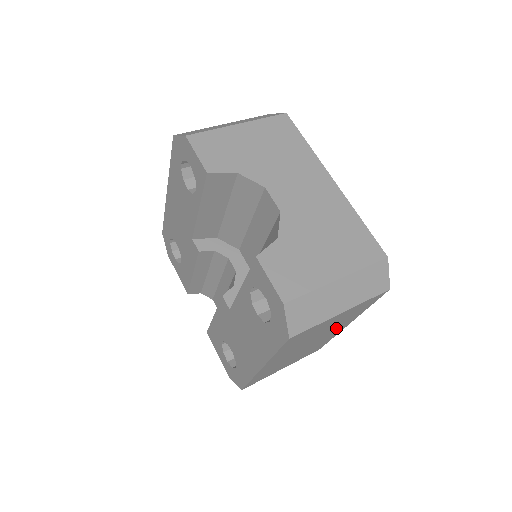
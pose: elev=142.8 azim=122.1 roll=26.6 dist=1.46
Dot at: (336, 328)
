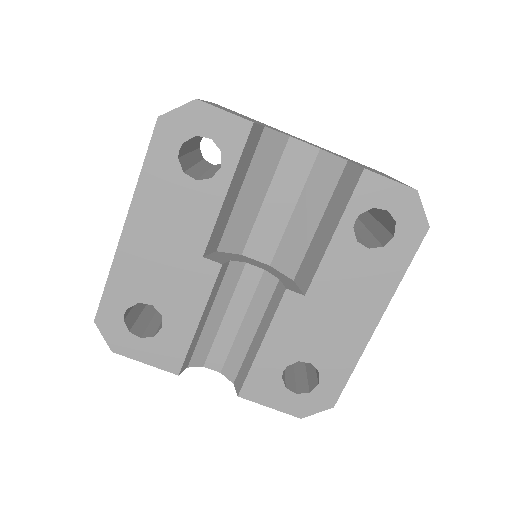
Dot at: occluded
